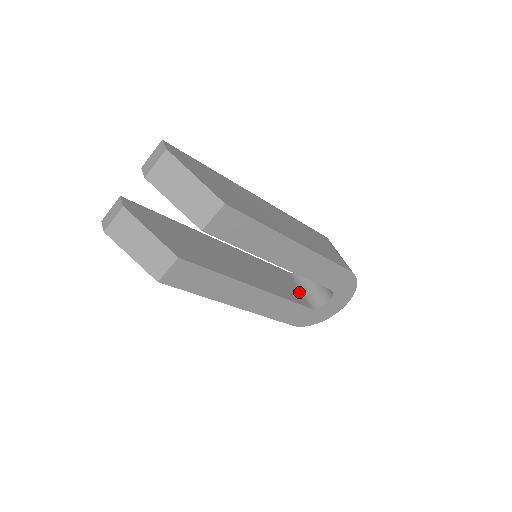
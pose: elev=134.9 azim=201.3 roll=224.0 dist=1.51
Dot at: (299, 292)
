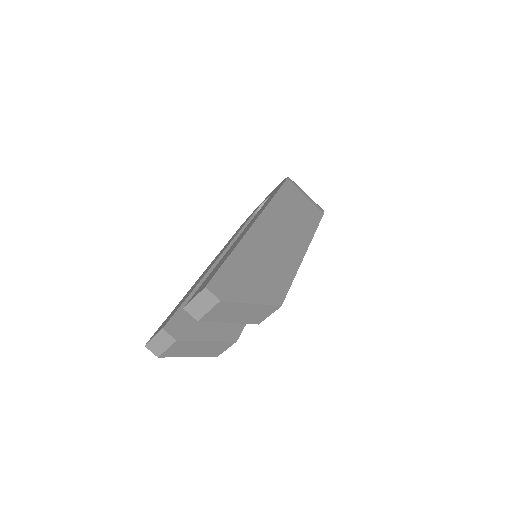
Dot at: occluded
